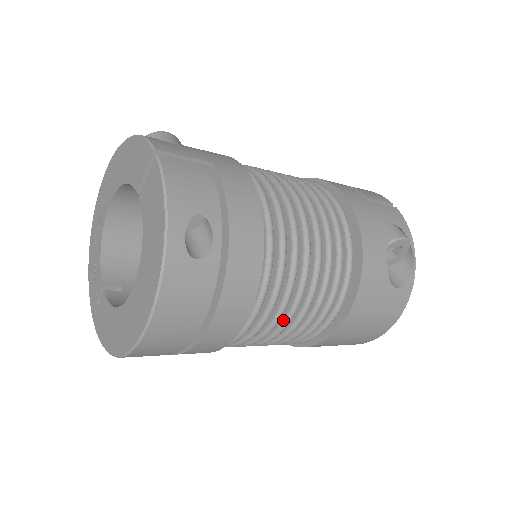
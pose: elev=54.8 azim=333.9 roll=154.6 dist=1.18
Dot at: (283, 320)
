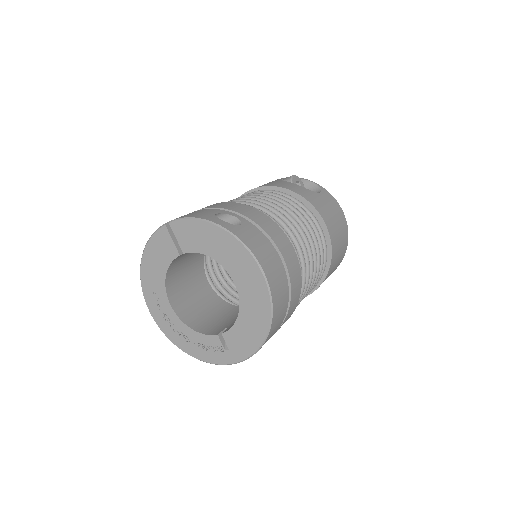
Dot at: (303, 239)
